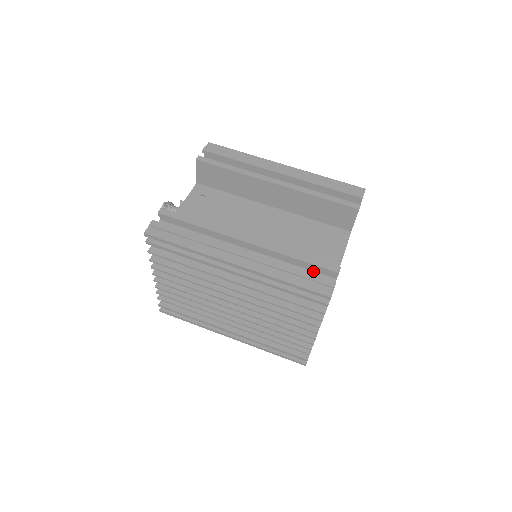
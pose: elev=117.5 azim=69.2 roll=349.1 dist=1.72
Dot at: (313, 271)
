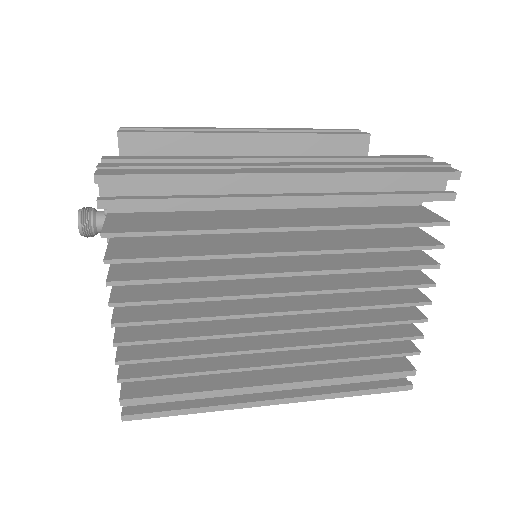
Dot at: occluded
